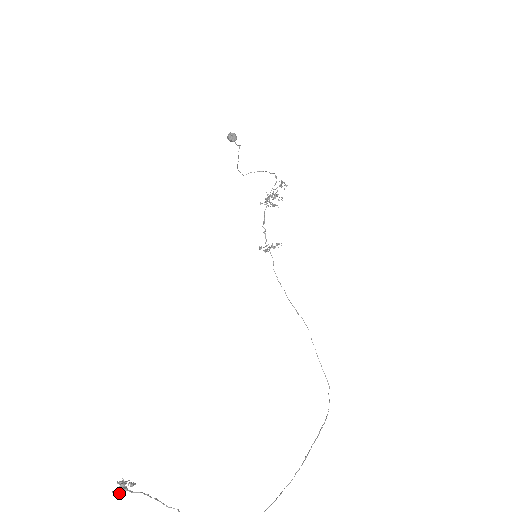
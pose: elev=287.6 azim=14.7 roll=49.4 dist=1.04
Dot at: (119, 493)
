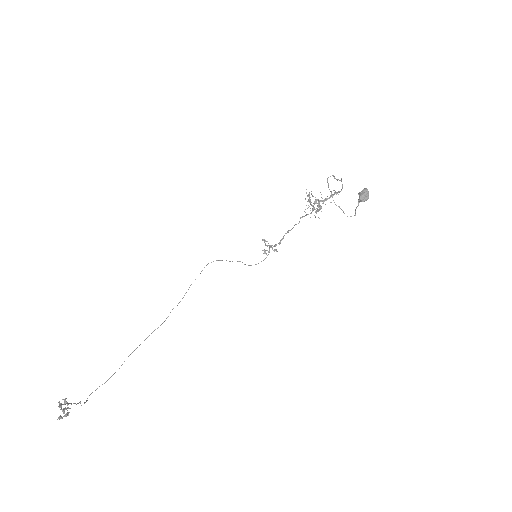
Dot at: occluded
